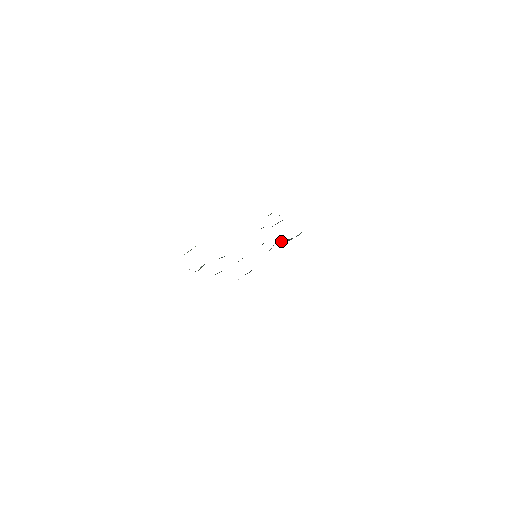
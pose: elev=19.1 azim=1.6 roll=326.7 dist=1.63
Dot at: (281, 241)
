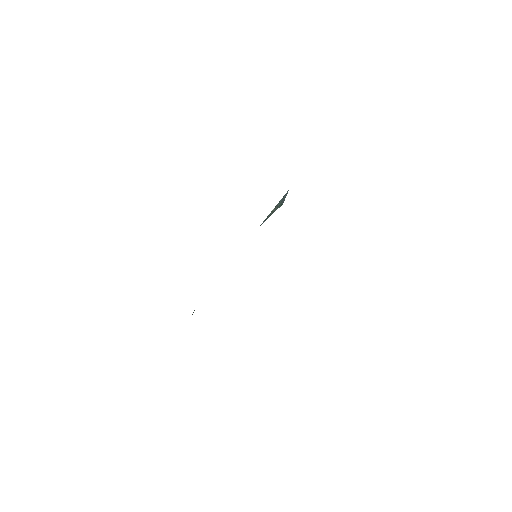
Dot at: (268, 215)
